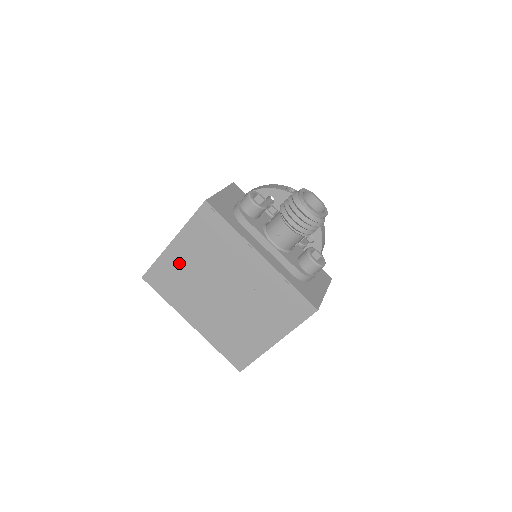
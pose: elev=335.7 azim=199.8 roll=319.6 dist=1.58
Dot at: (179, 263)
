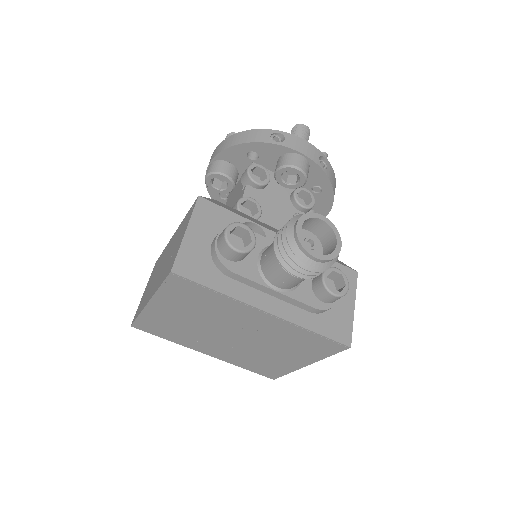
Dot at: (167, 317)
